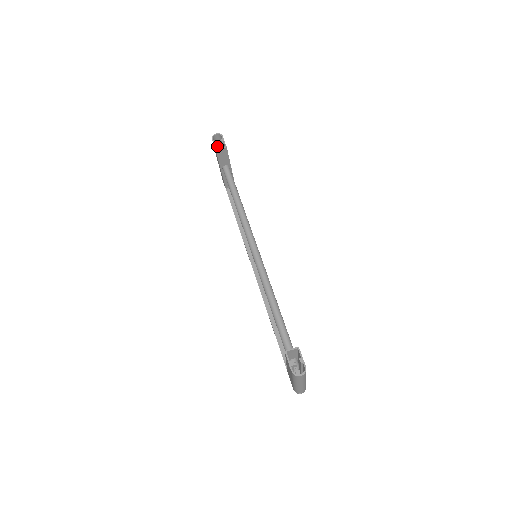
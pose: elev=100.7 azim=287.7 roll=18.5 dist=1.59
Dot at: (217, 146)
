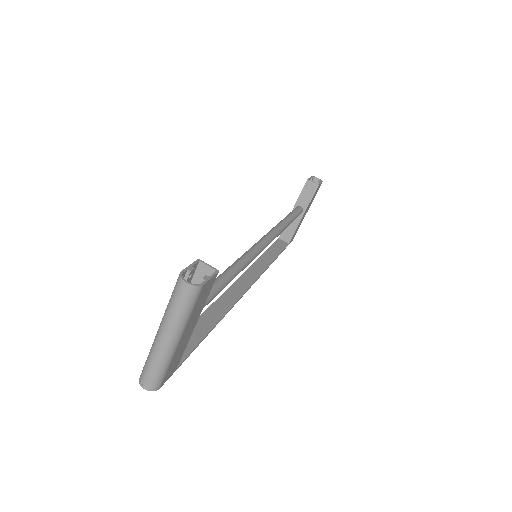
Dot at: occluded
